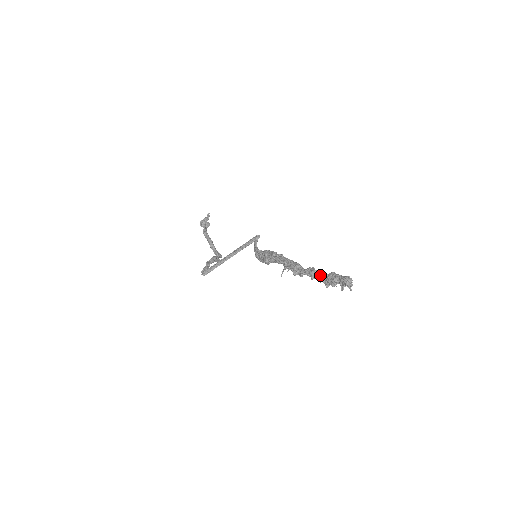
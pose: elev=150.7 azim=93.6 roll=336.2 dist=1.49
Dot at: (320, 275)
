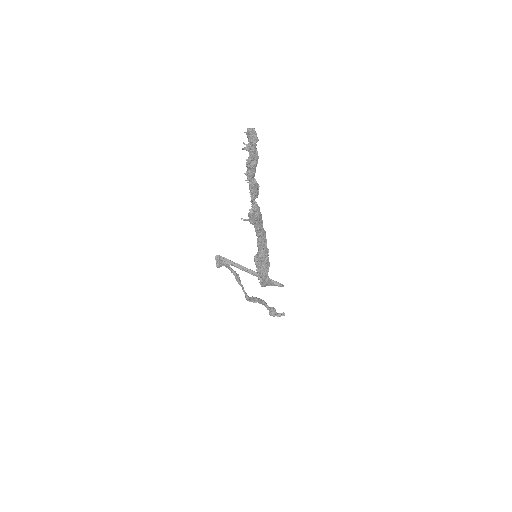
Dot at: (253, 174)
